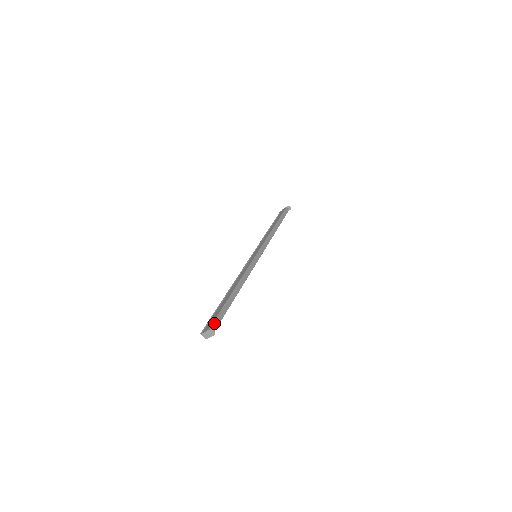
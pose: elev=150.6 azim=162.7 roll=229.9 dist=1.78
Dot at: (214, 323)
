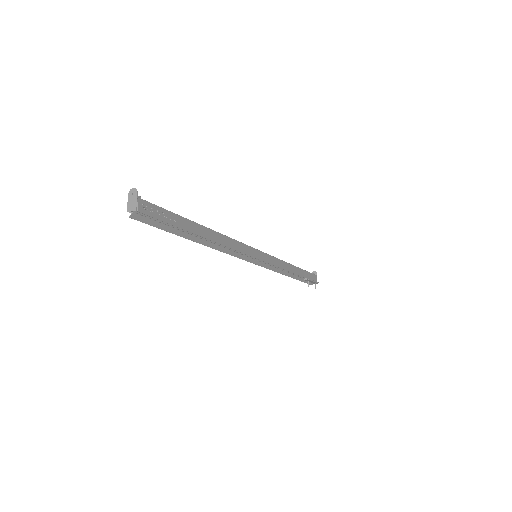
Dot at: occluded
